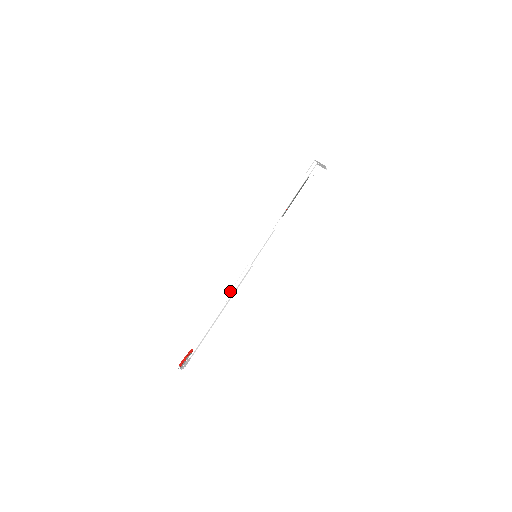
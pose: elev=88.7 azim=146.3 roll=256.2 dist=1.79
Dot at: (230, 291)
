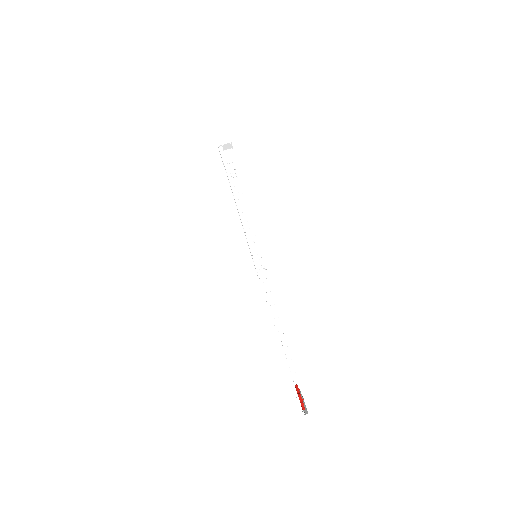
Dot at: (269, 302)
